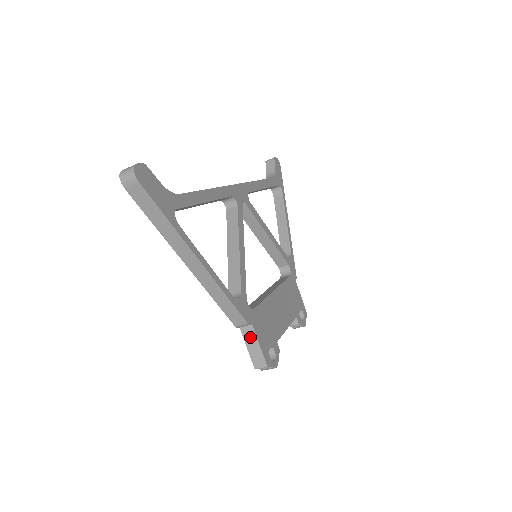
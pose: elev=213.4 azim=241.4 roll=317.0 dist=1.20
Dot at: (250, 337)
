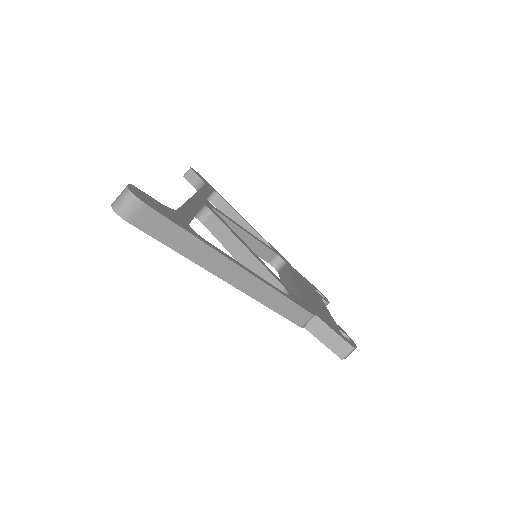
Dot at: (320, 330)
